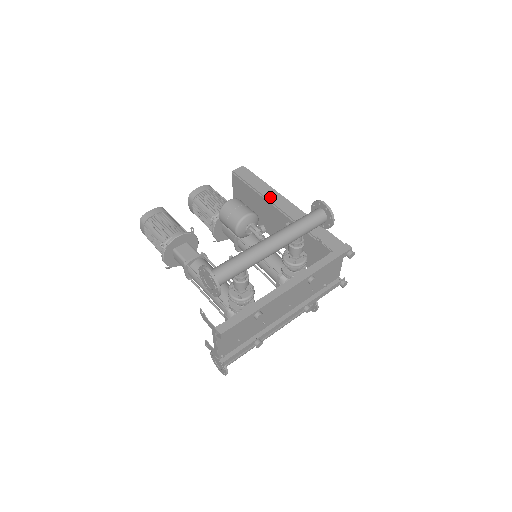
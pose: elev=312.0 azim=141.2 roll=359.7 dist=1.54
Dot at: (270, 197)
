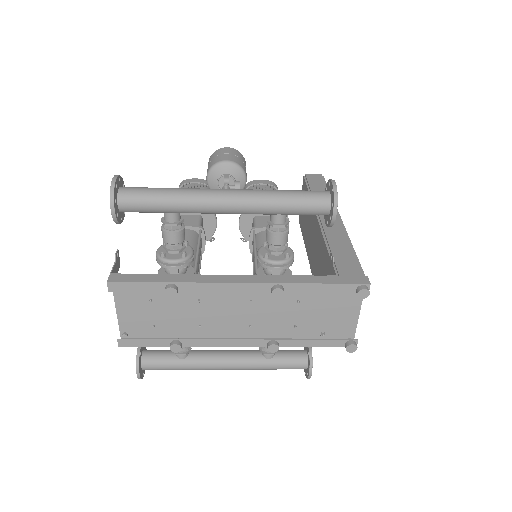
Dot at: occluded
